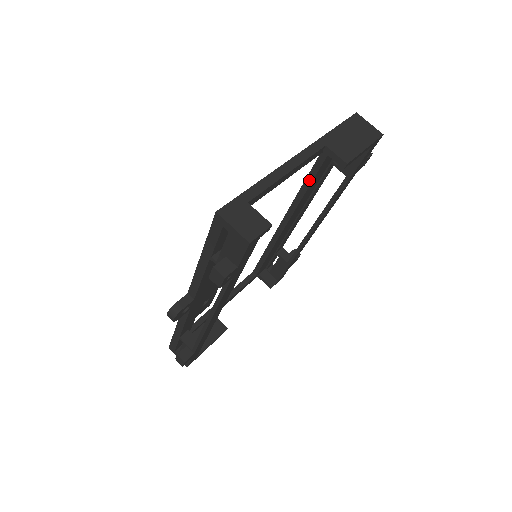
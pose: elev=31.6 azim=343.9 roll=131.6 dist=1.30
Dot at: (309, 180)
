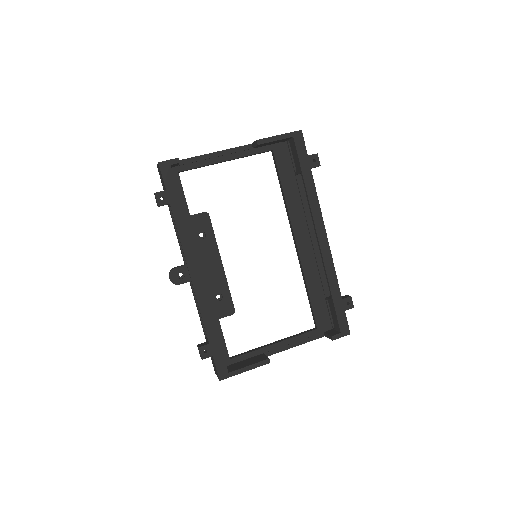
Dot at: (282, 190)
